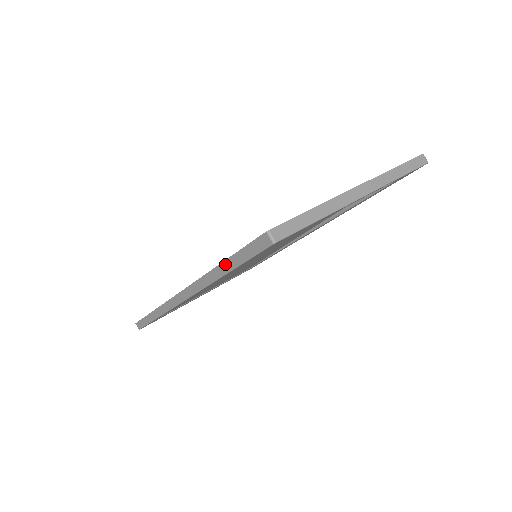
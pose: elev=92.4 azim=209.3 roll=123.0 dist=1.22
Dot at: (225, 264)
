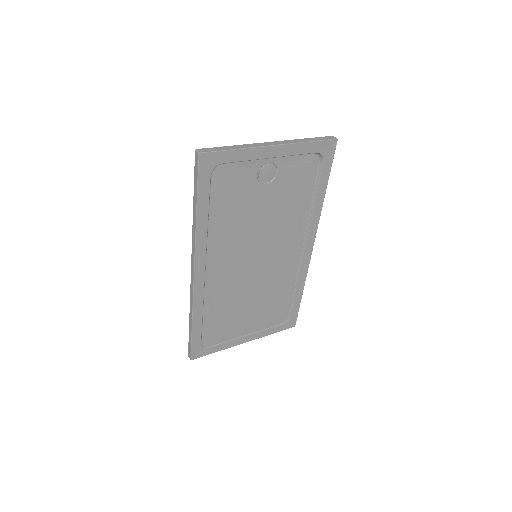
Dot at: (194, 203)
